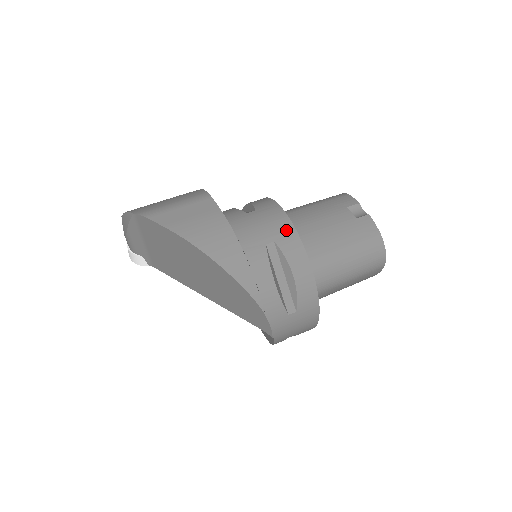
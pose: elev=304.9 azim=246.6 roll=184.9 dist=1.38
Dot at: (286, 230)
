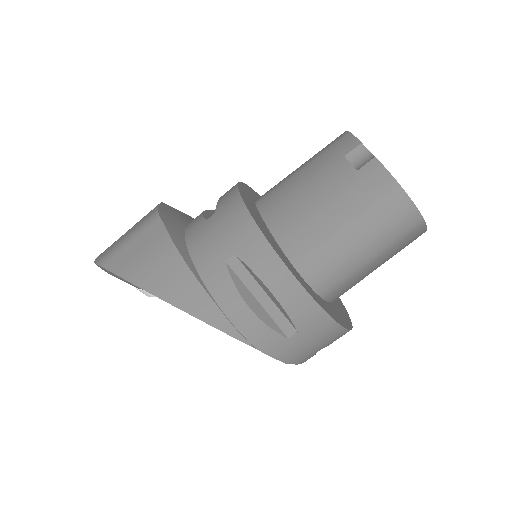
Dot at: (247, 233)
